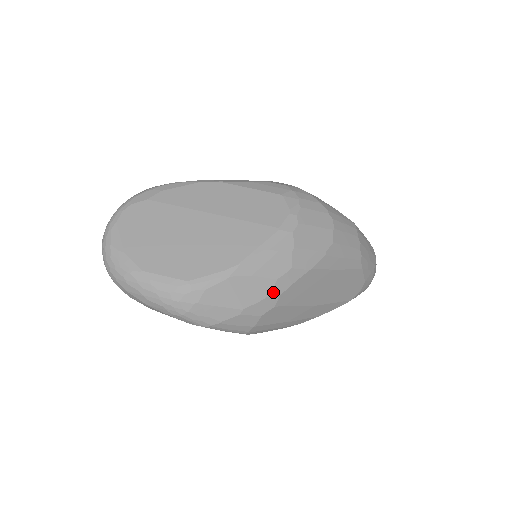
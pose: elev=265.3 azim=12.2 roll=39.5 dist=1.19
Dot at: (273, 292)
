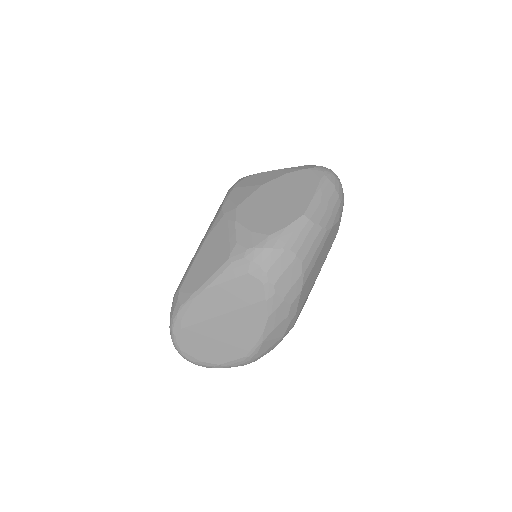
Dot at: (291, 319)
